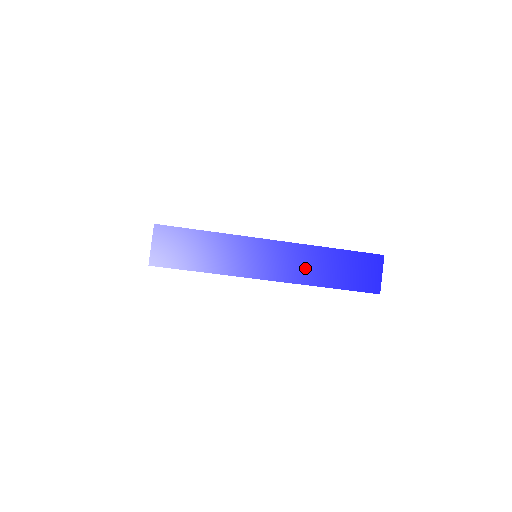
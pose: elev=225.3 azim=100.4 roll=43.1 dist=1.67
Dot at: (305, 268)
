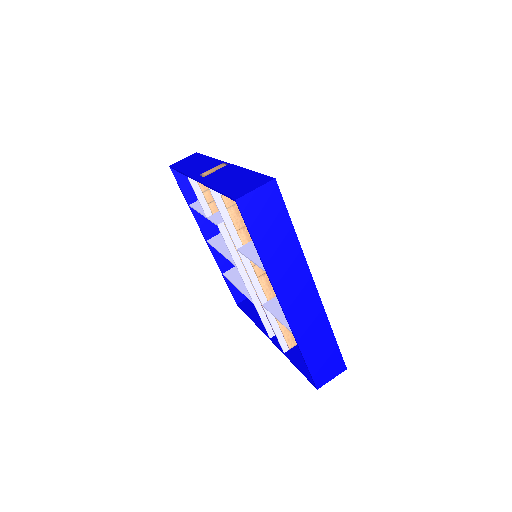
Dot at: (307, 325)
